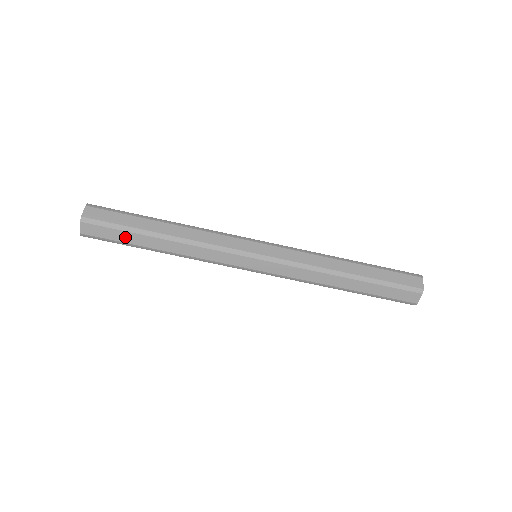
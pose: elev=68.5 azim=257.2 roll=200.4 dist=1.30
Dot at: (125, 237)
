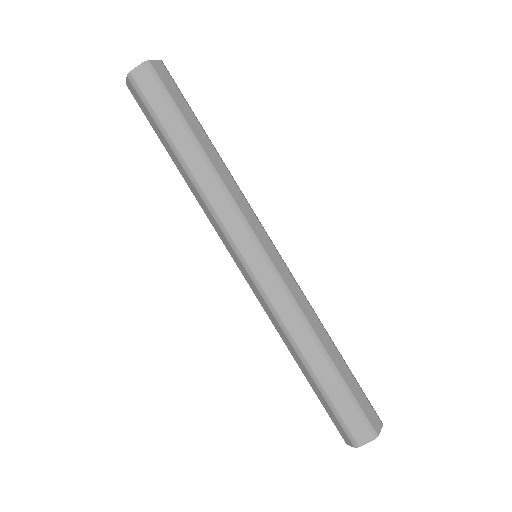
Dot at: (155, 127)
